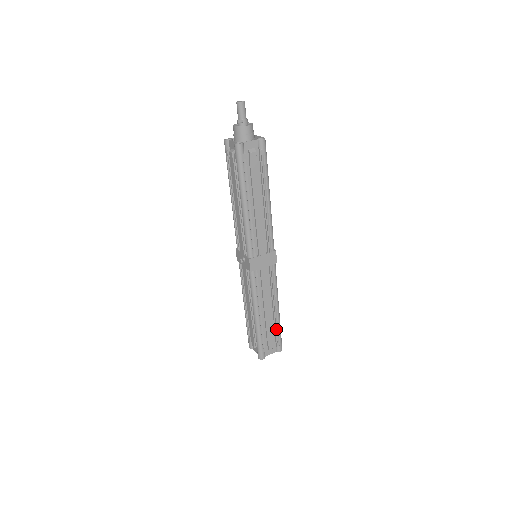
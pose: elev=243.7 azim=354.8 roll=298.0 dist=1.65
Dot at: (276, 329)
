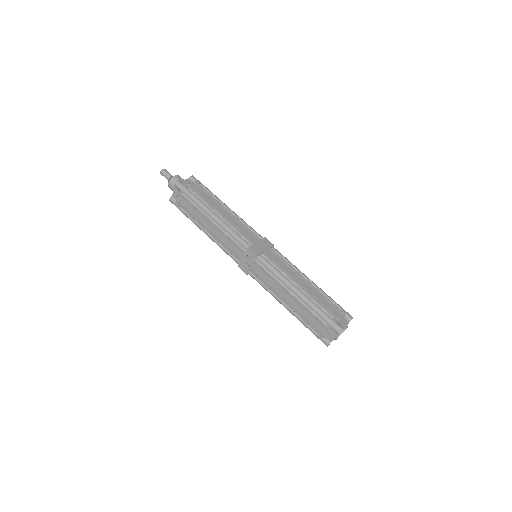
Dot at: (327, 299)
